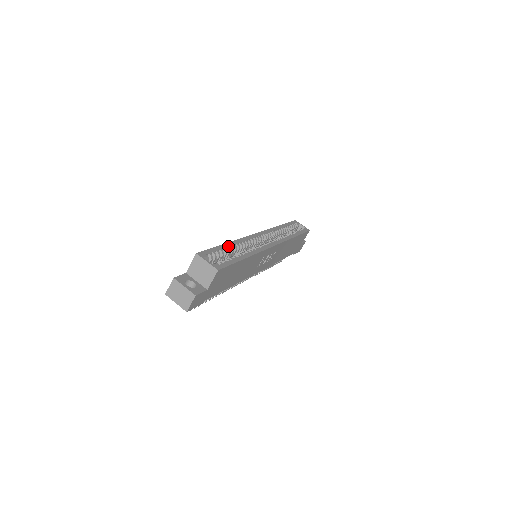
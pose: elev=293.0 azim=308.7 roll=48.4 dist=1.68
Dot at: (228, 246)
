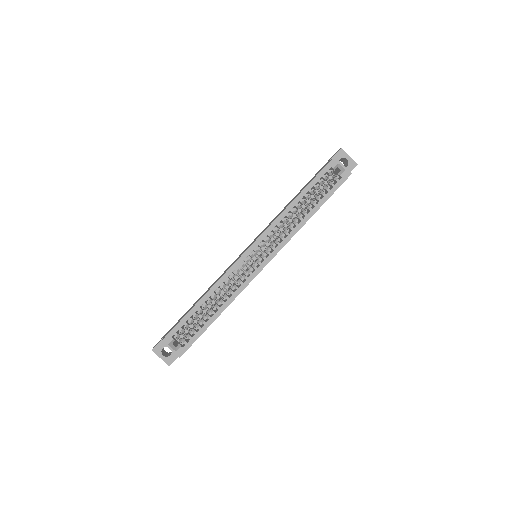
Dot at: occluded
